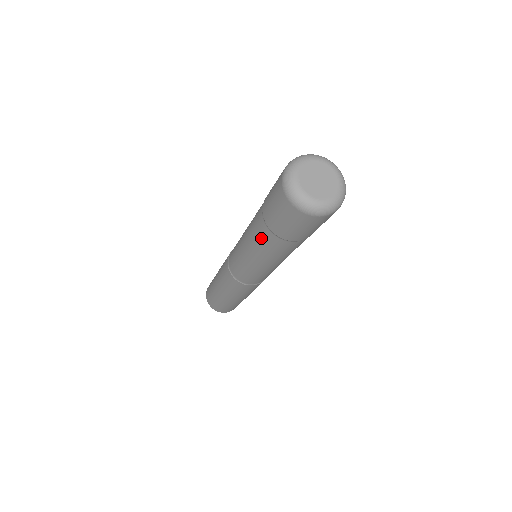
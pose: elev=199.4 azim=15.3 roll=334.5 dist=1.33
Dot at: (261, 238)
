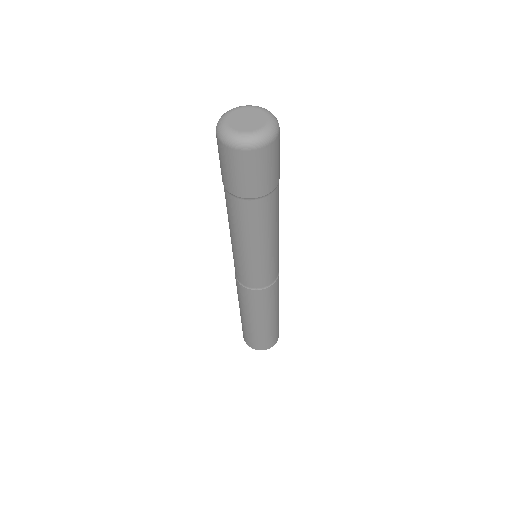
Dot at: (242, 216)
